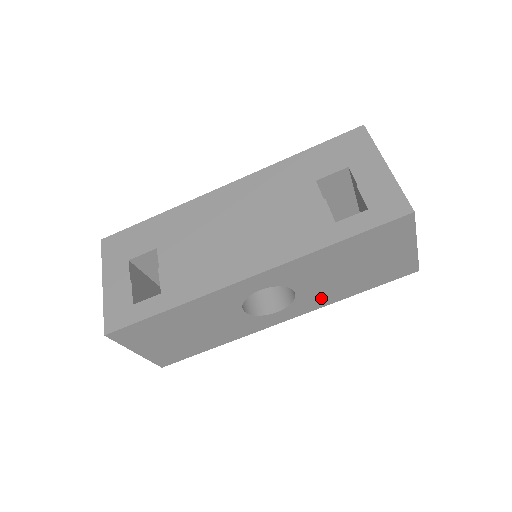
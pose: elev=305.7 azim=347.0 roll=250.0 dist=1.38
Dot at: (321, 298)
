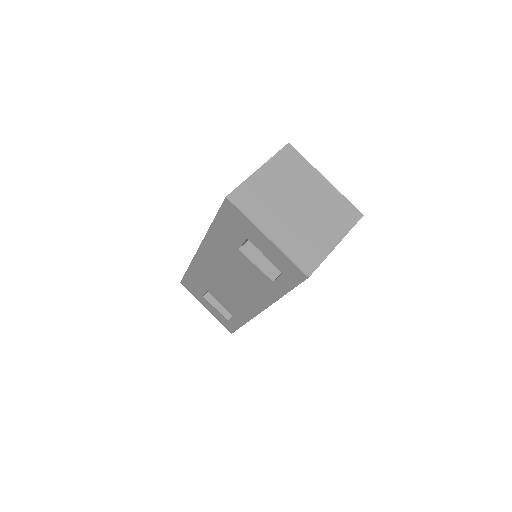
Dot at: occluded
